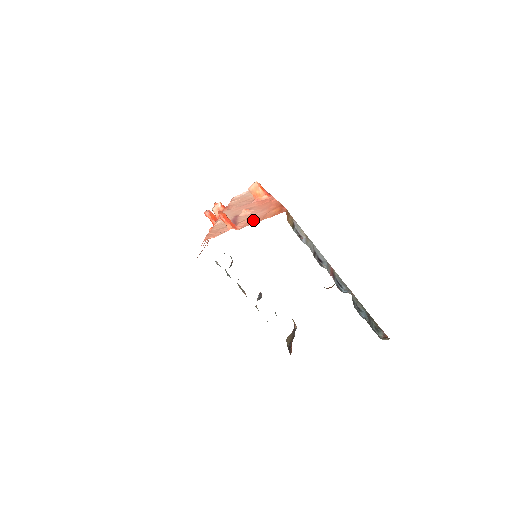
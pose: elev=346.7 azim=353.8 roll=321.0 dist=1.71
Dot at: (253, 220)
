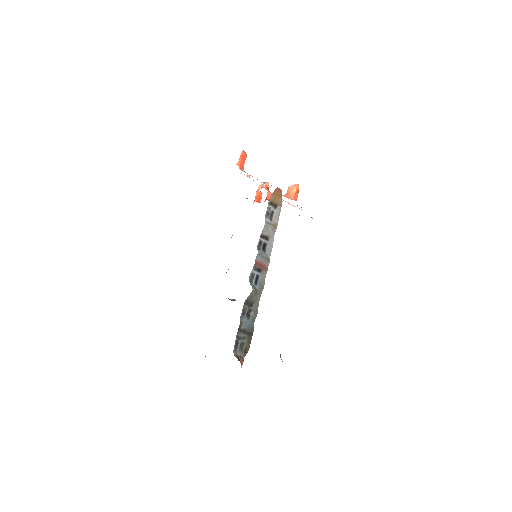
Dot at: occluded
